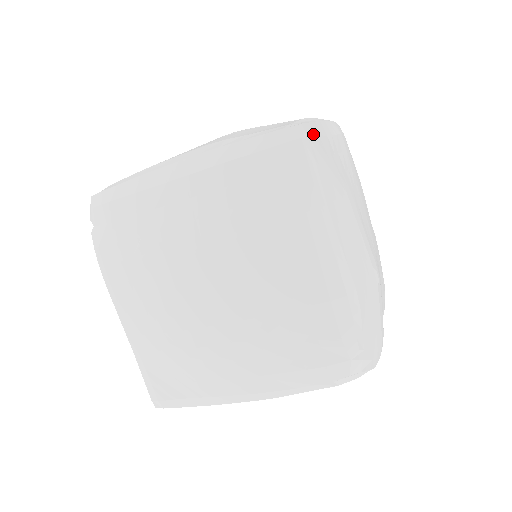
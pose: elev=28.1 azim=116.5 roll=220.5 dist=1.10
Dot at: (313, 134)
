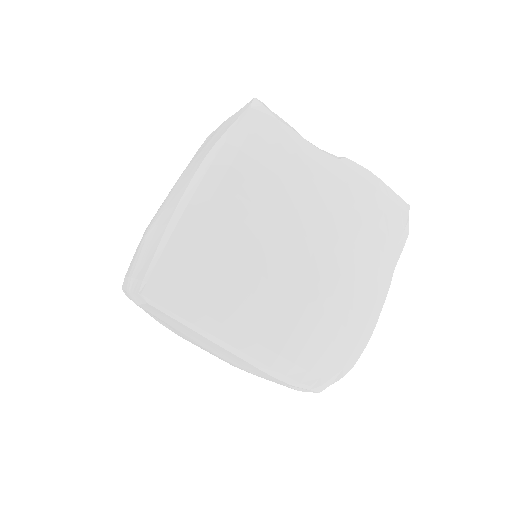
Dot at: (168, 266)
